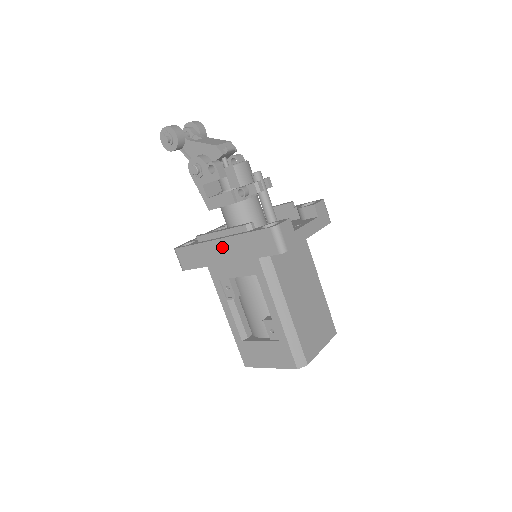
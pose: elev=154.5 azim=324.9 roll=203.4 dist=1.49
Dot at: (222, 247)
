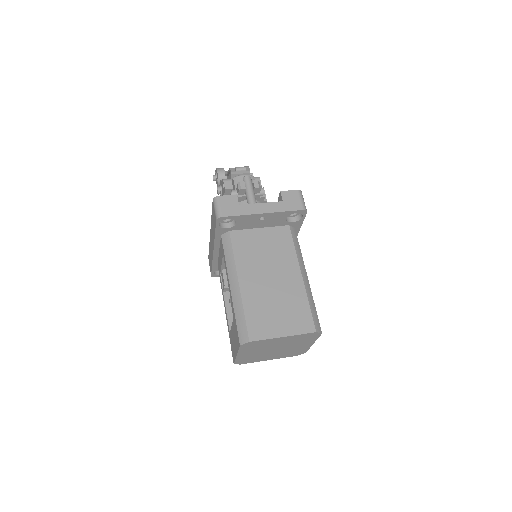
Dot at: (211, 238)
